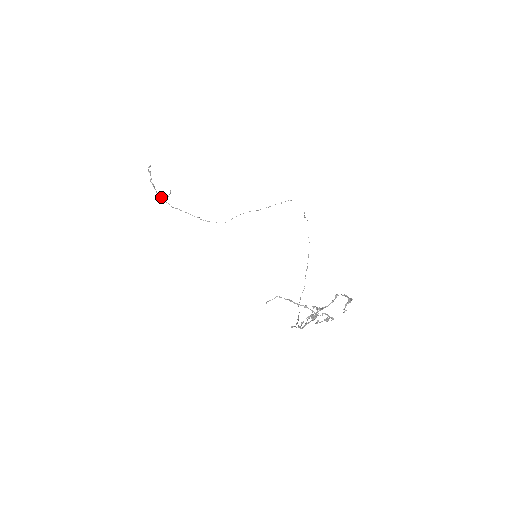
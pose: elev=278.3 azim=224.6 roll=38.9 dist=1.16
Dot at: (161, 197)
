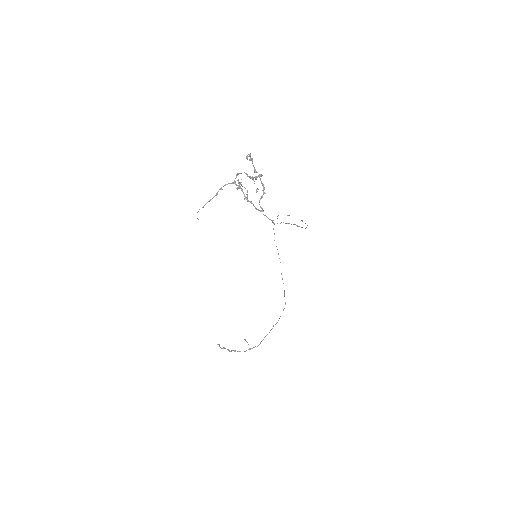
Dot at: occluded
